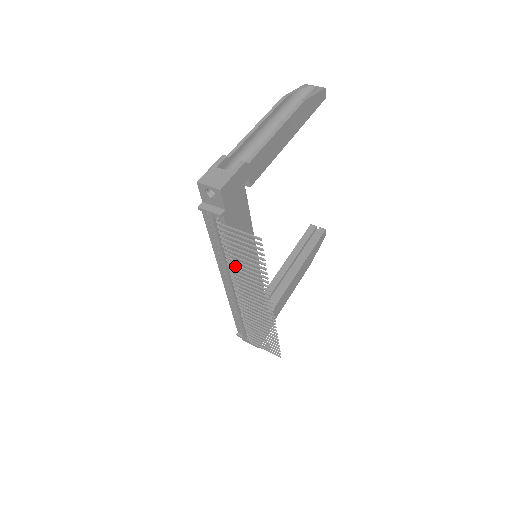
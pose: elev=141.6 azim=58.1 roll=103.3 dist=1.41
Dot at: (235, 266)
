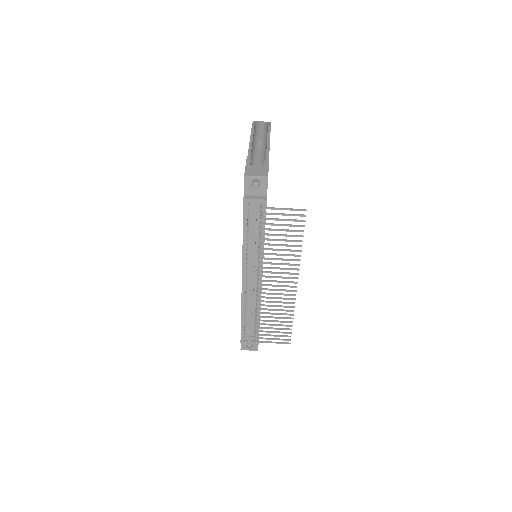
Dot at: occluded
